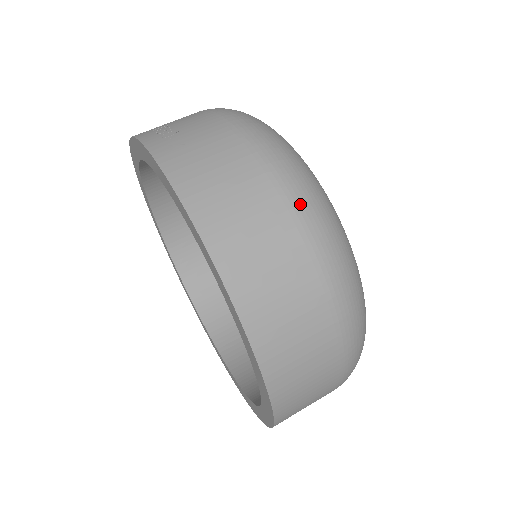
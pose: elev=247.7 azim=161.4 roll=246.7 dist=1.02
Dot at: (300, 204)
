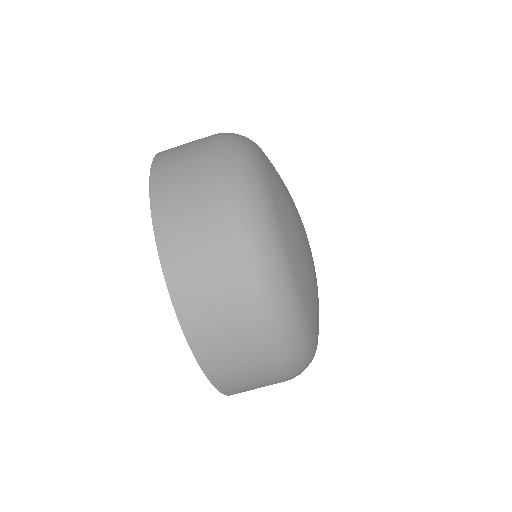
Dot at: (223, 169)
